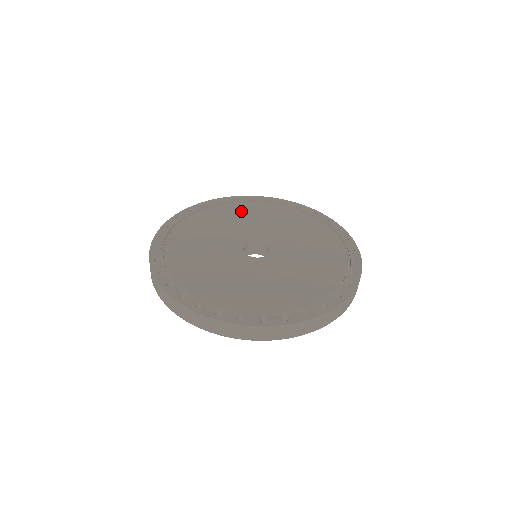
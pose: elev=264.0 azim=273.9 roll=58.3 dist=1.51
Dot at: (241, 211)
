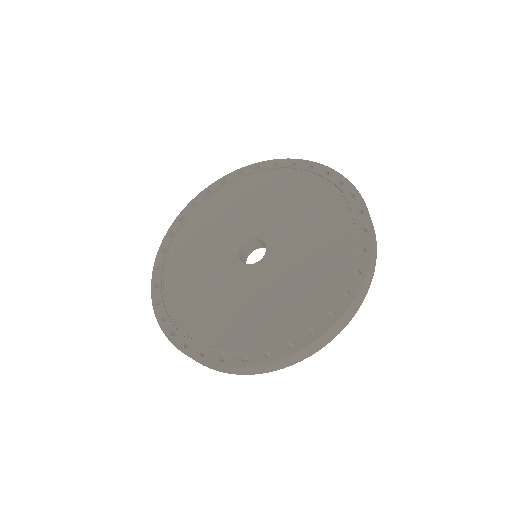
Dot at: (231, 198)
